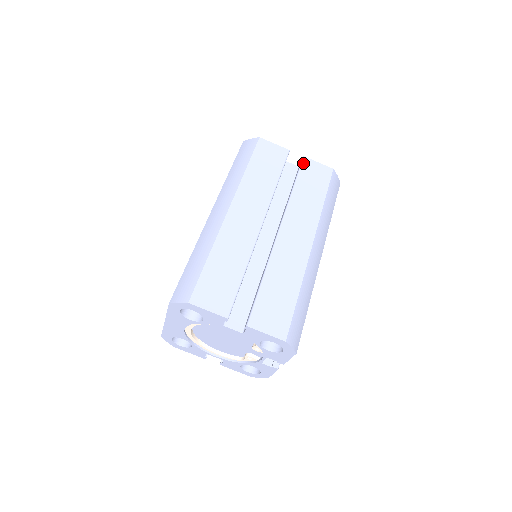
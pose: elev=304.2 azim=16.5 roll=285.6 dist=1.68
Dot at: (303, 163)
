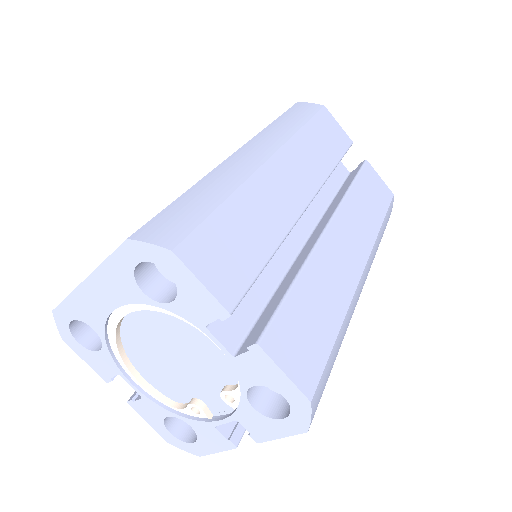
Dot at: (365, 166)
